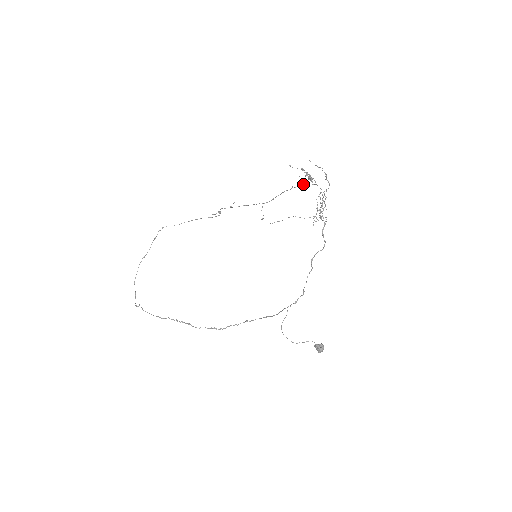
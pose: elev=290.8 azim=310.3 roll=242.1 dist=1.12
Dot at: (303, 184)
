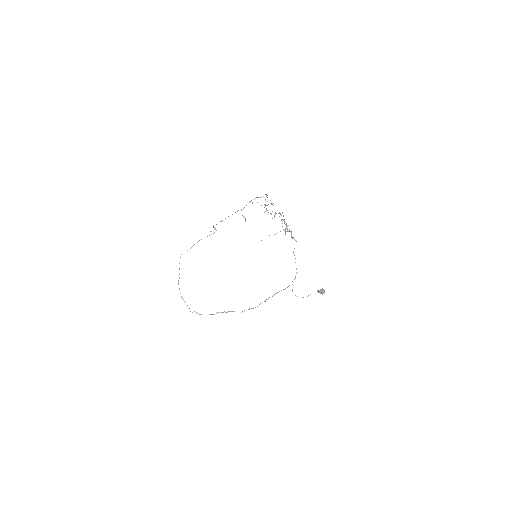
Dot at: (263, 196)
